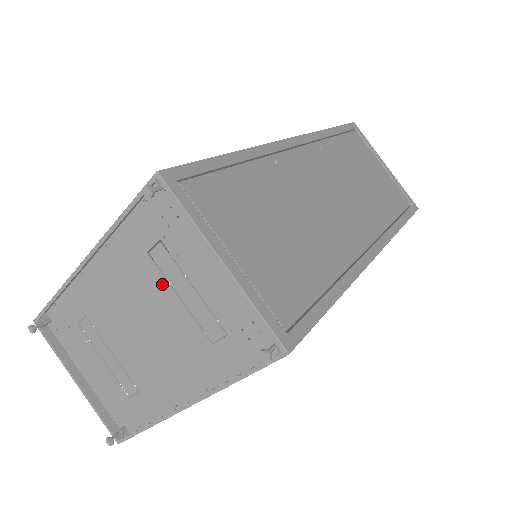
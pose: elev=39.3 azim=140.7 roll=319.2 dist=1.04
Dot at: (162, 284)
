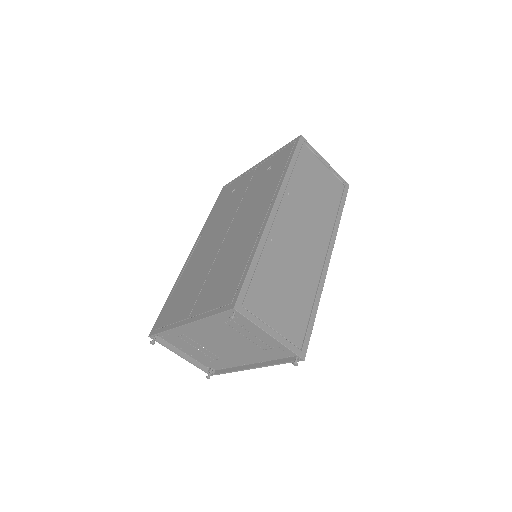
Dot at: (234, 332)
